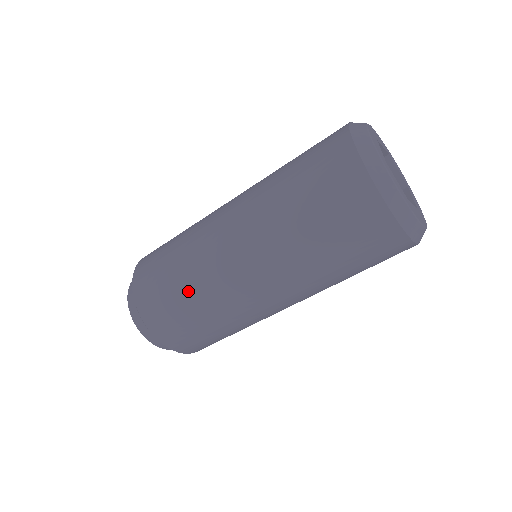
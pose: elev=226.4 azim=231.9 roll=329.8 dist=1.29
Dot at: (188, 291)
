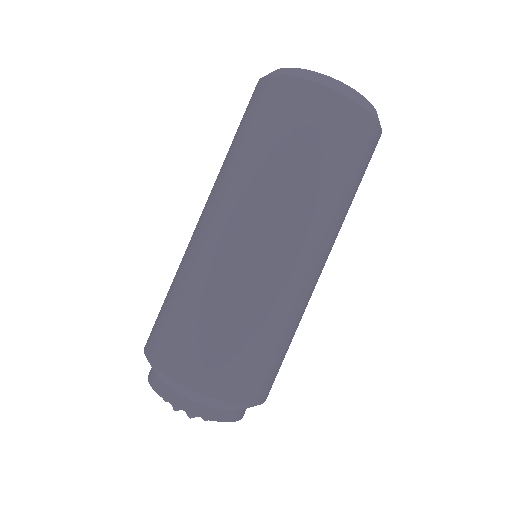
Dot at: (246, 324)
